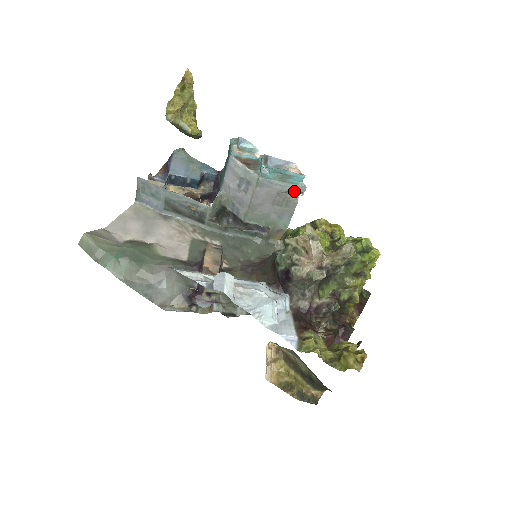
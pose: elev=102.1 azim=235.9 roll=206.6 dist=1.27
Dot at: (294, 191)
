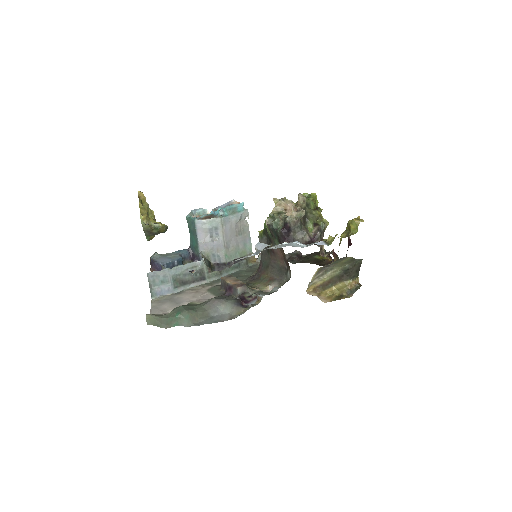
Dot at: (243, 217)
